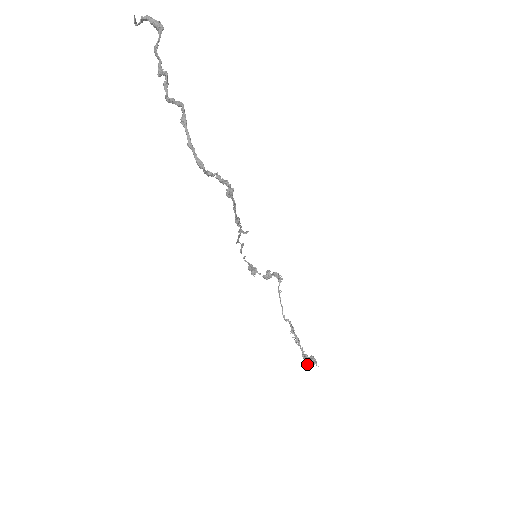
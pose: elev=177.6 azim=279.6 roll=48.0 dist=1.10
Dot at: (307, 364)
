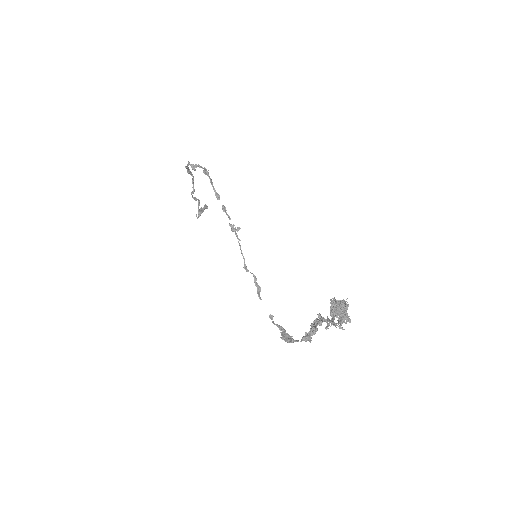
Dot at: (332, 310)
